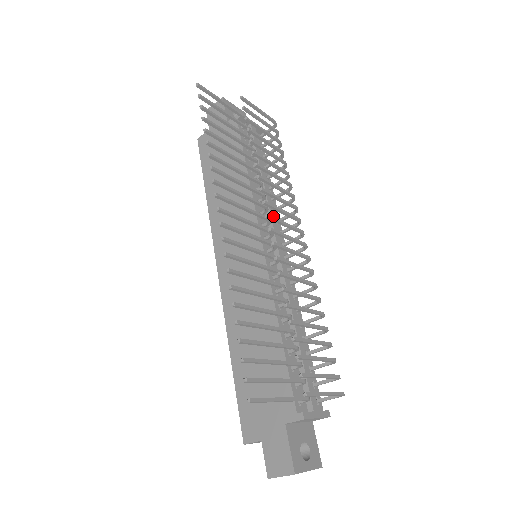
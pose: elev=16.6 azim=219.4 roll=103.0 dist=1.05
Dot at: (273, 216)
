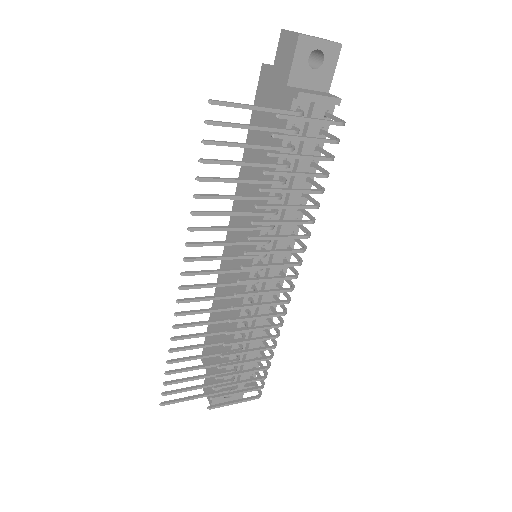
Dot at: occluded
